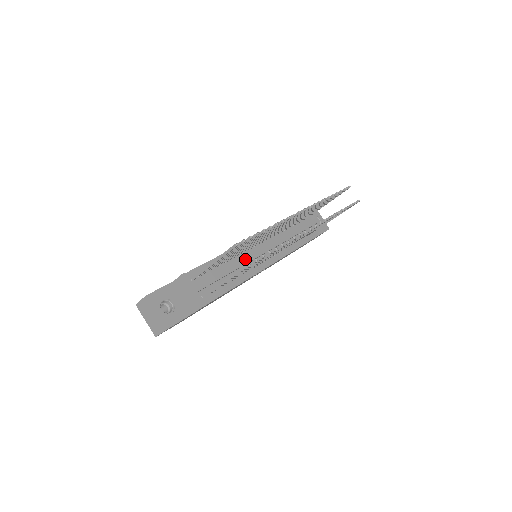
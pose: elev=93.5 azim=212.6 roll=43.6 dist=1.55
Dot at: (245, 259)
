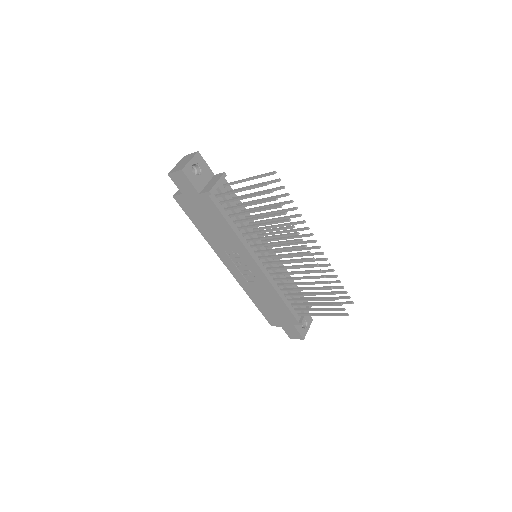
Dot at: occluded
